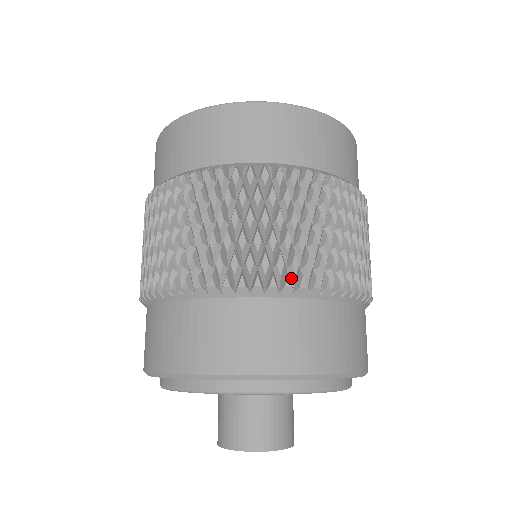
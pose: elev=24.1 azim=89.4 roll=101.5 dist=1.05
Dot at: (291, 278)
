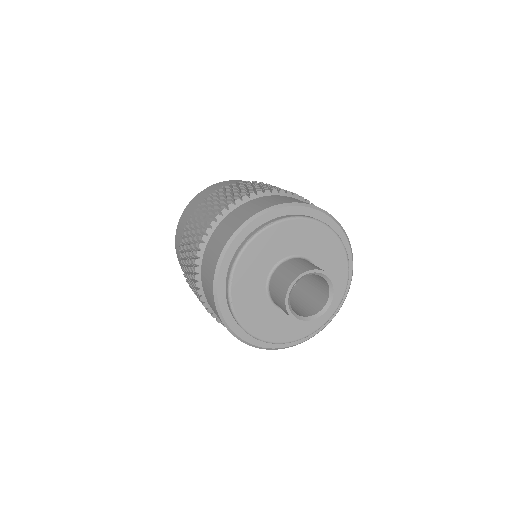
Dot at: occluded
